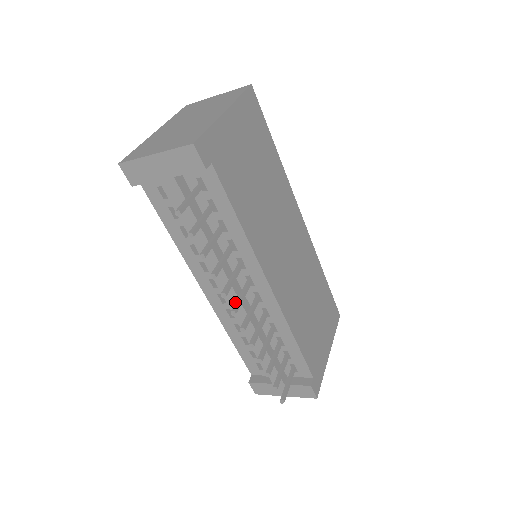
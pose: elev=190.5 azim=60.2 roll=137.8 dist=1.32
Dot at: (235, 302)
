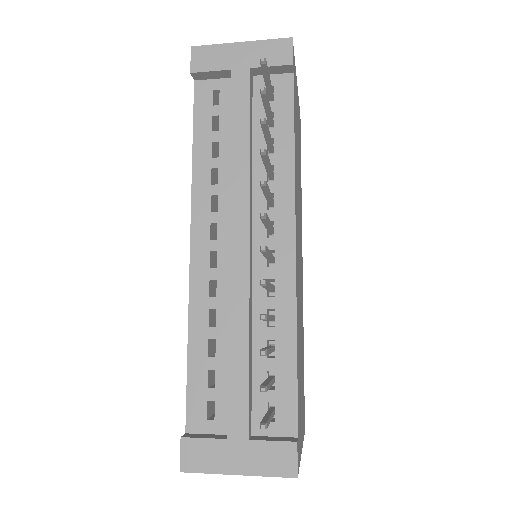
Dot at: occluded
